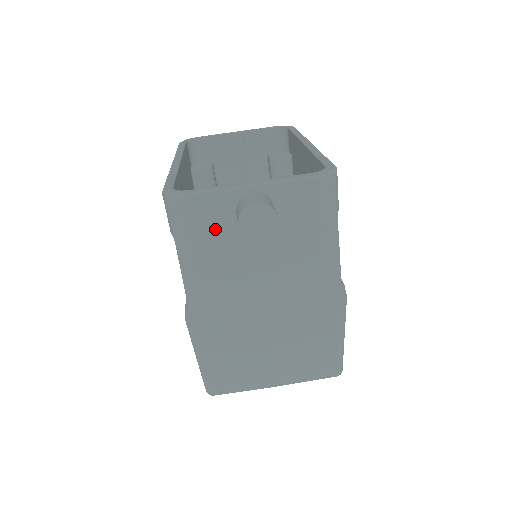
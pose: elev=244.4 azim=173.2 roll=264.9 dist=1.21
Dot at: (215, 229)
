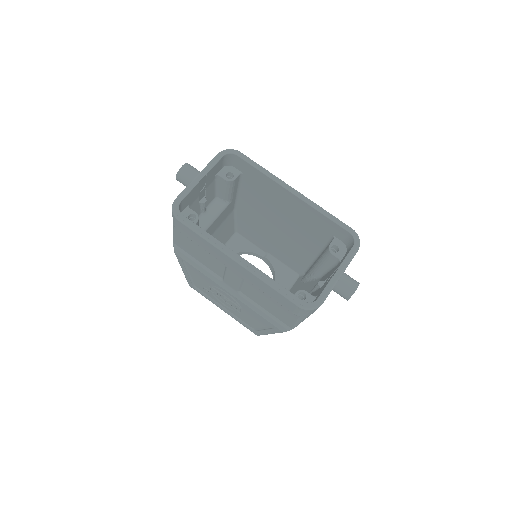
Dot at: occluded
